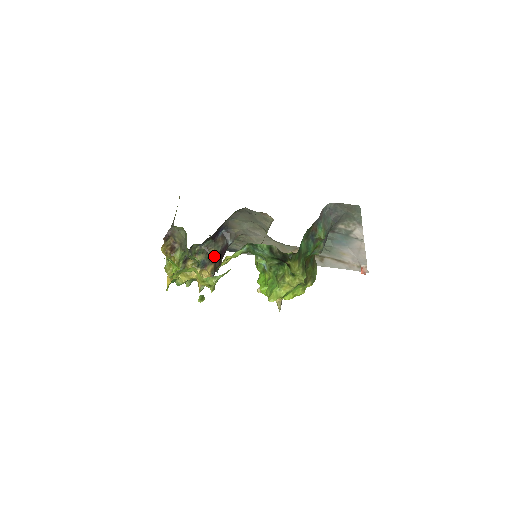
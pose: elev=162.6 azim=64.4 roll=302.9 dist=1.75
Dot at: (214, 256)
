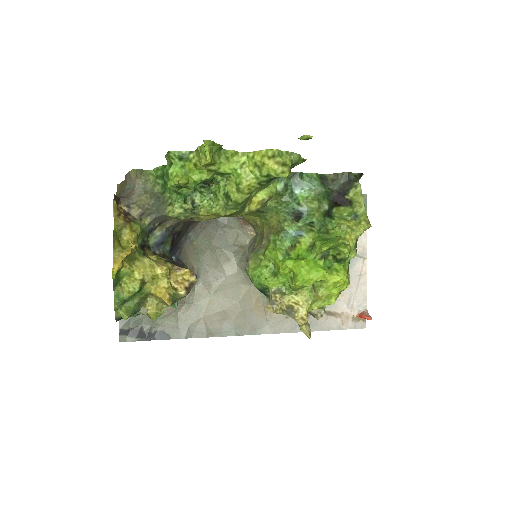
Dot at: occluded
